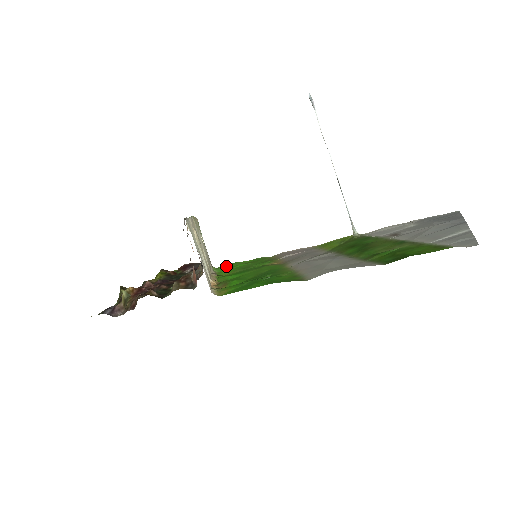
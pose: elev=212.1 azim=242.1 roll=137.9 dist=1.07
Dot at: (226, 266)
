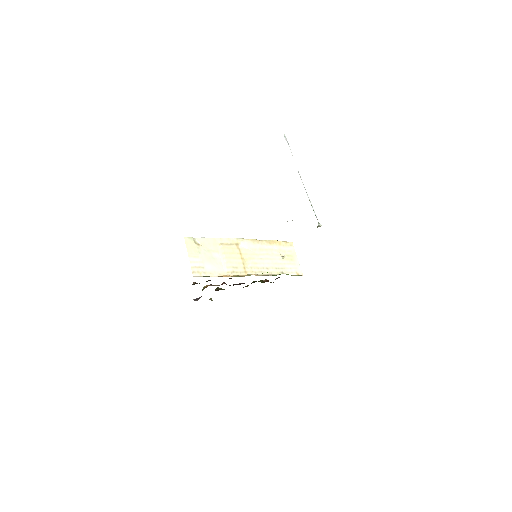
Dot at: occluded
